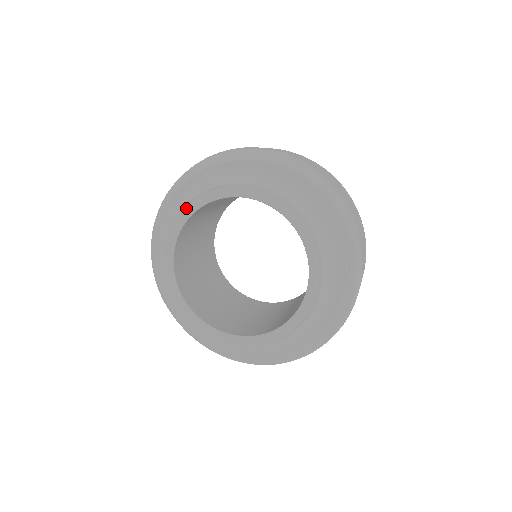
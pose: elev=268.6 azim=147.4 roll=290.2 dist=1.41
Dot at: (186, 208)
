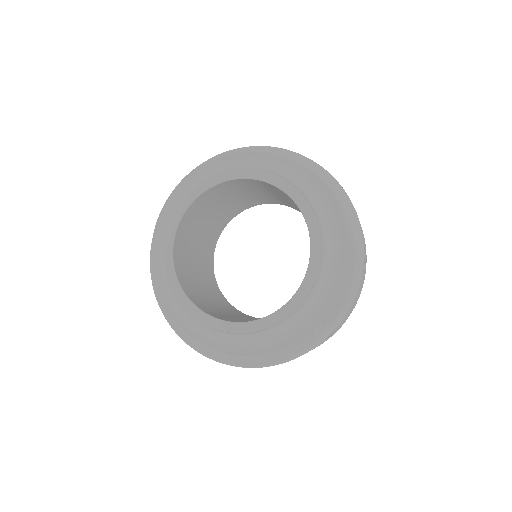
Dot at: (234, 171)
